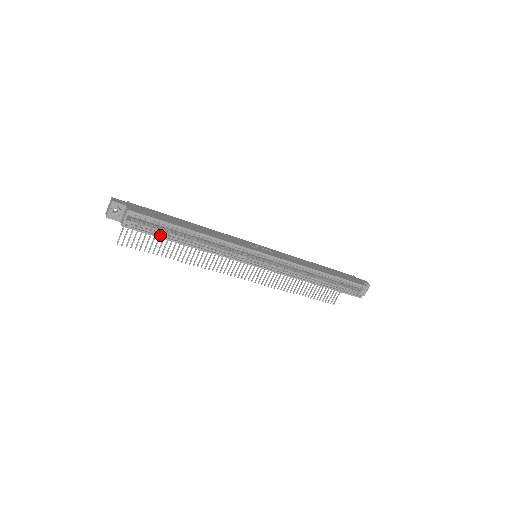
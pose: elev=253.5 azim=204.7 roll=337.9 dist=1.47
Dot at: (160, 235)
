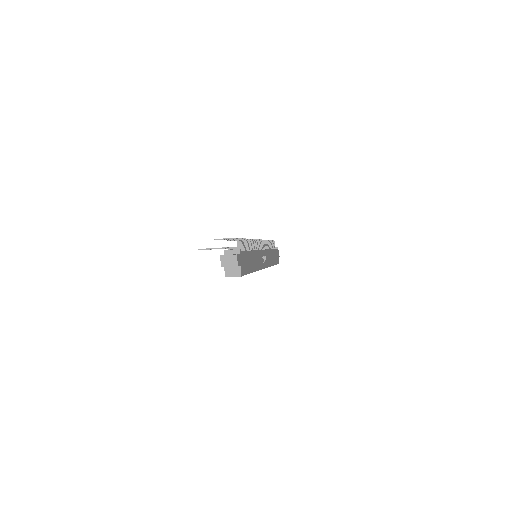
Dot at: occluded
